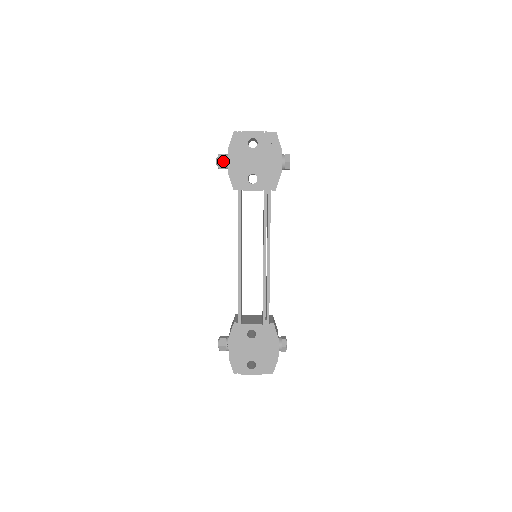
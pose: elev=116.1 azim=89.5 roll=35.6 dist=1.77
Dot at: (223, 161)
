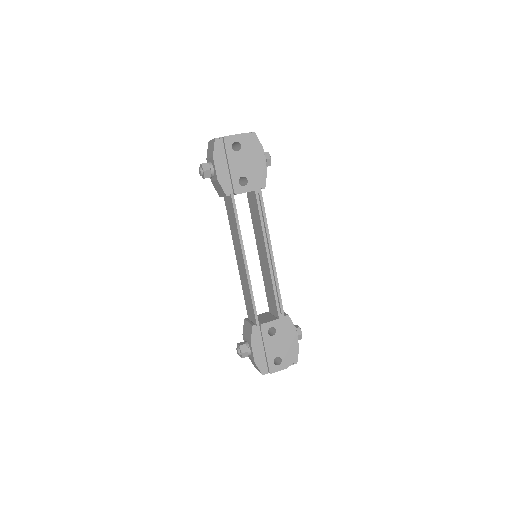
Dot at: (209, 170)
